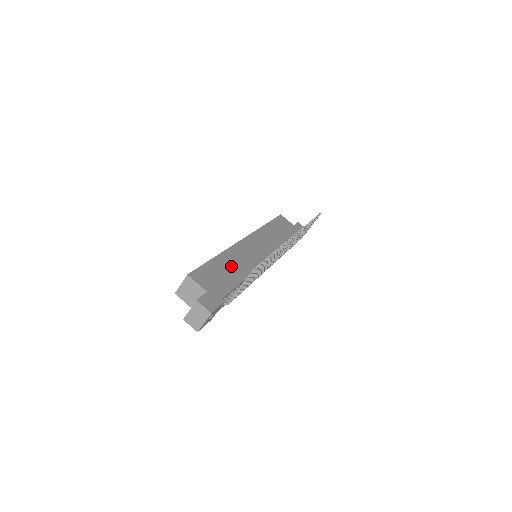
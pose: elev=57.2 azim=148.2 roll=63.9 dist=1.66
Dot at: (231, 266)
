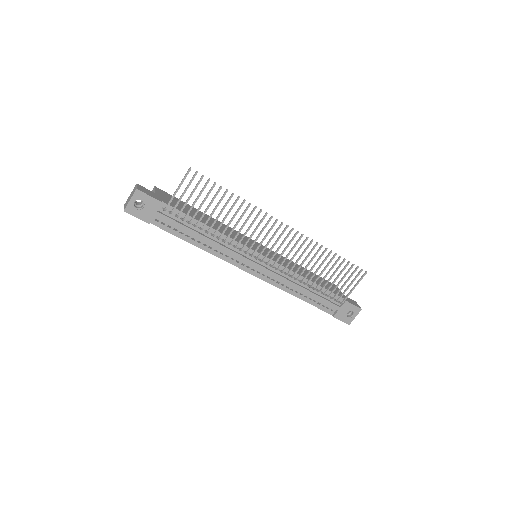
Dot at: occluded
